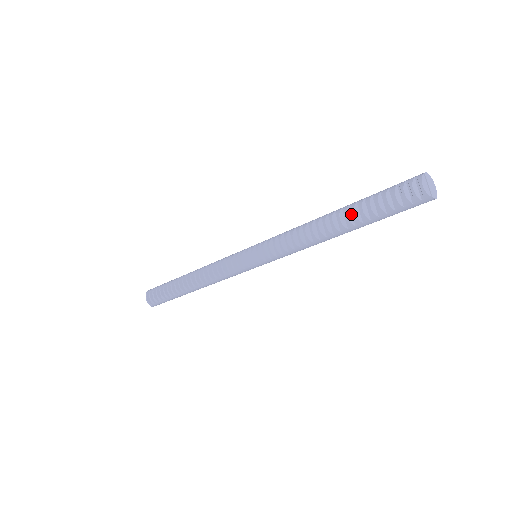
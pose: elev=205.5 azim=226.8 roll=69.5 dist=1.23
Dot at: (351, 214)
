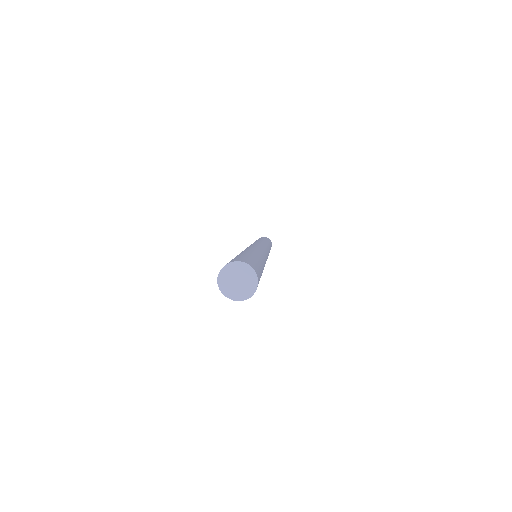
Dot at: occluded
